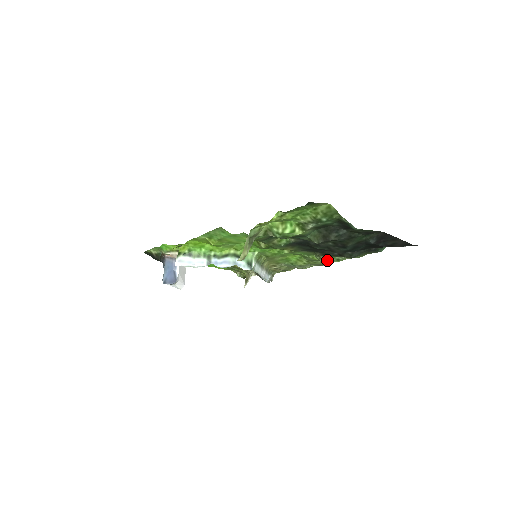
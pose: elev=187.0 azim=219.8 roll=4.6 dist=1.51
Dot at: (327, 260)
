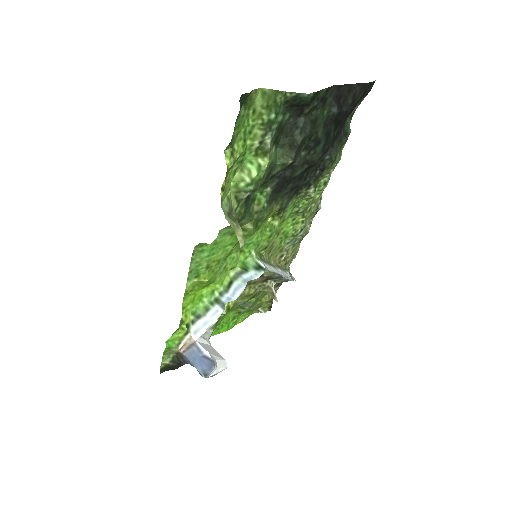
Dot at: (317, 195)
